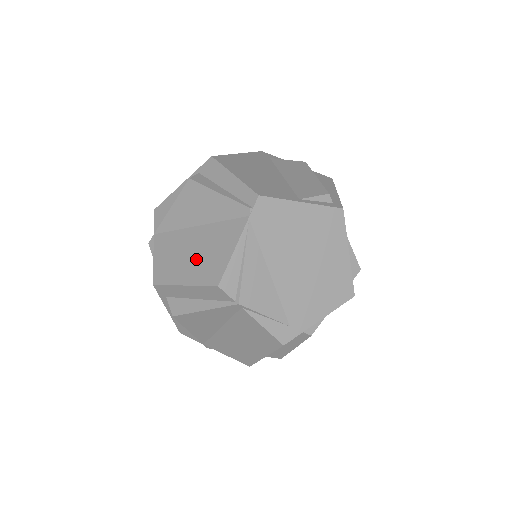
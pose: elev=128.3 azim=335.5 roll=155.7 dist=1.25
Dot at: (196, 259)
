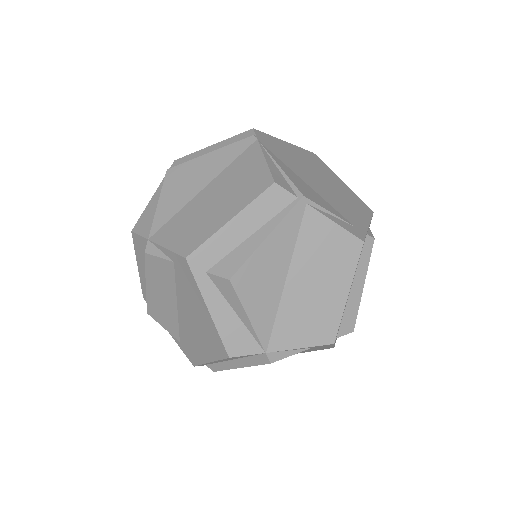
Dot at: (226, 198)
